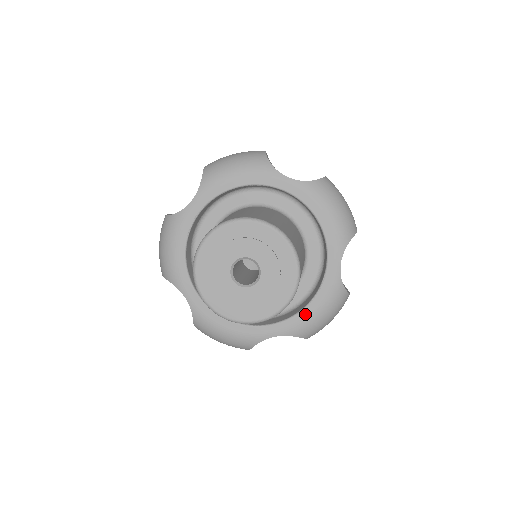
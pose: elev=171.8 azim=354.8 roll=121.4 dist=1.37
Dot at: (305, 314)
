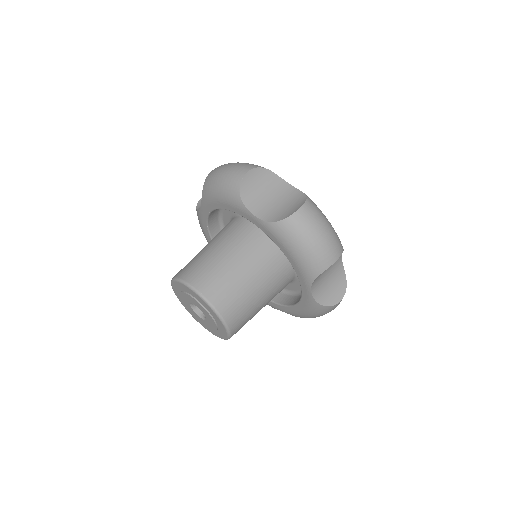
Dot at: (295, 309)
